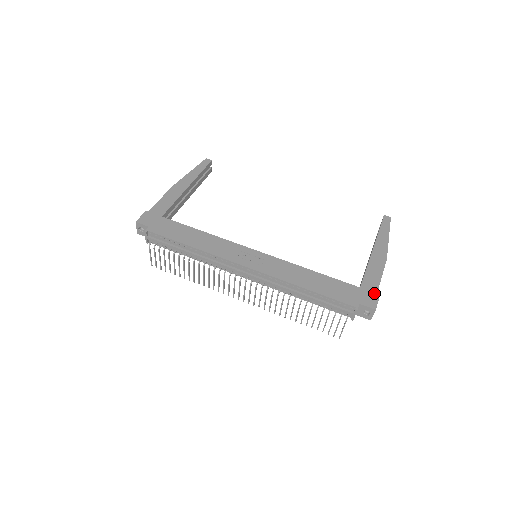
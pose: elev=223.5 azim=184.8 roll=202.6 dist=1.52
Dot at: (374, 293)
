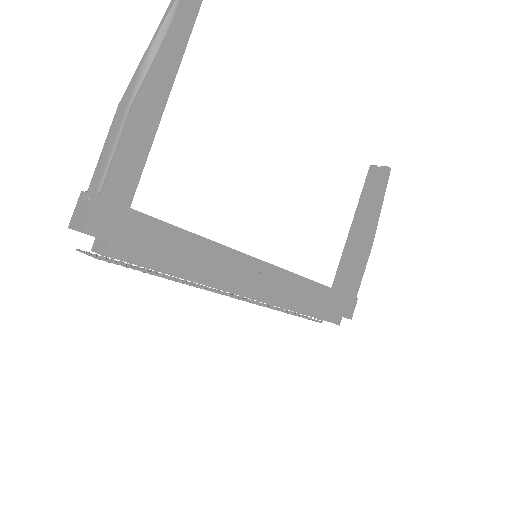
Dot at: (355, 298)
